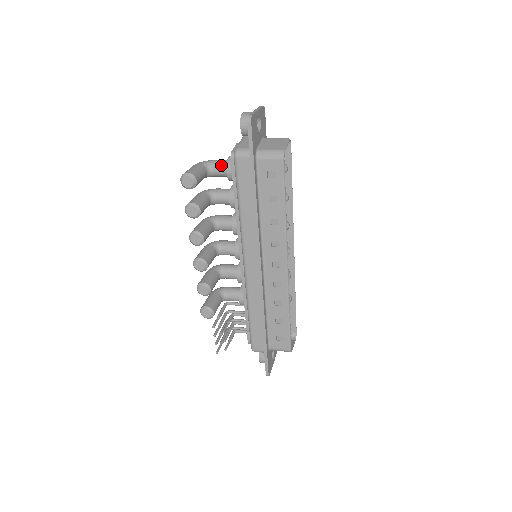
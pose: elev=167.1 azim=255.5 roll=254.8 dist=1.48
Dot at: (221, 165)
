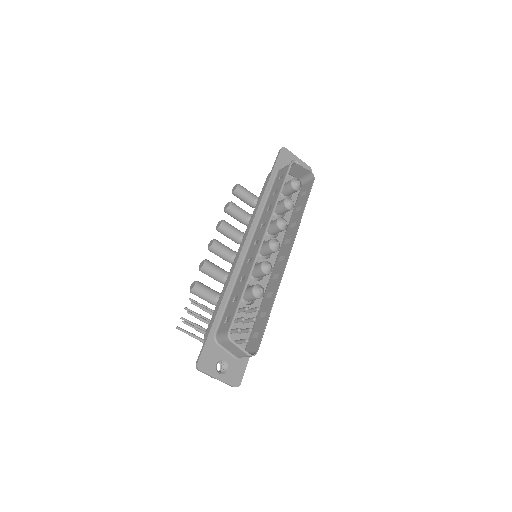
Dot at: occluded
